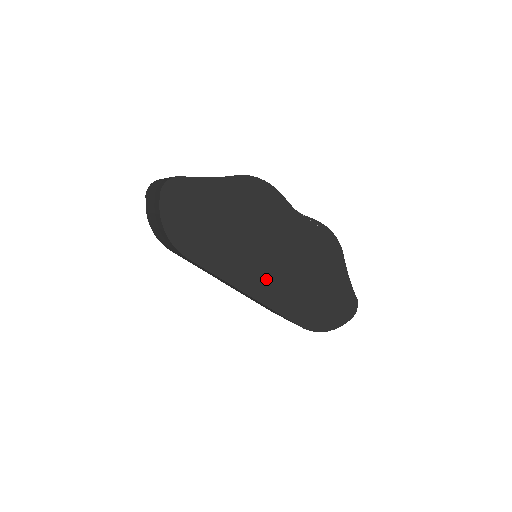
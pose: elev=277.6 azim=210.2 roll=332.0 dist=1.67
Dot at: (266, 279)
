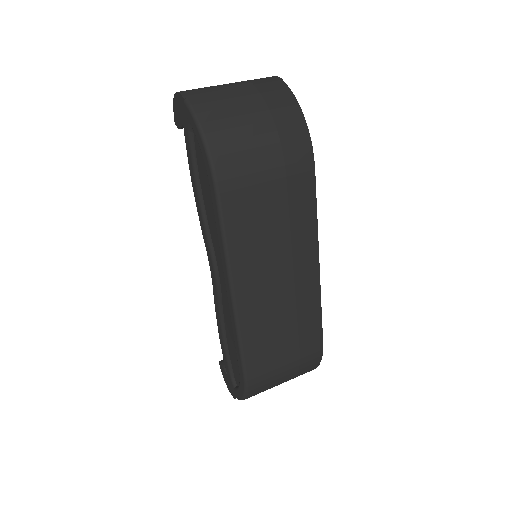
Dot at: occluded
